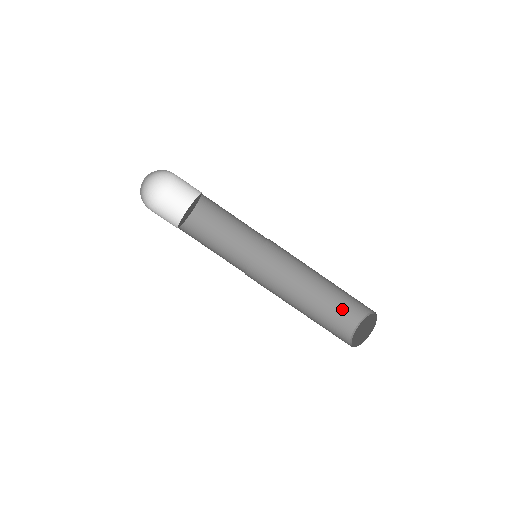
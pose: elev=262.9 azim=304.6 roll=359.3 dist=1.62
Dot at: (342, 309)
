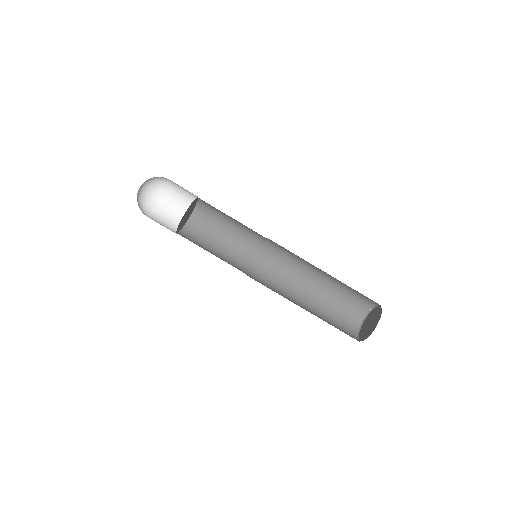
Dot at: (344, 309)
